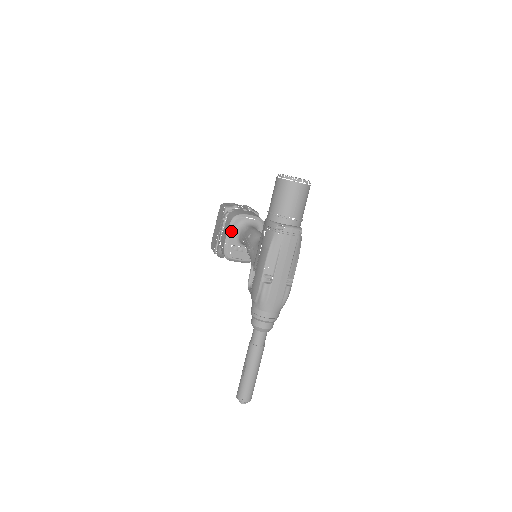
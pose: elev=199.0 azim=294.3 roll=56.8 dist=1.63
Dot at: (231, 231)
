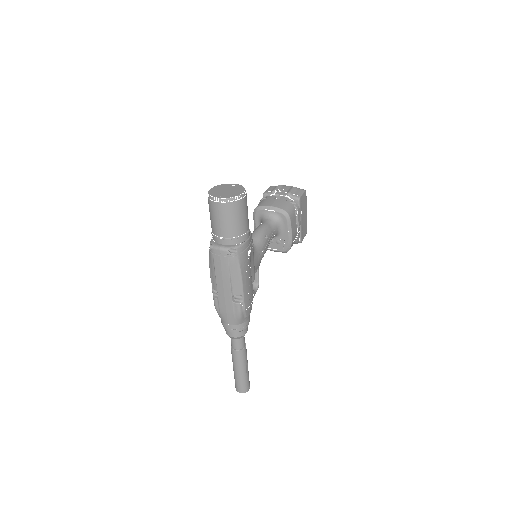
Dot at: (256, 223)
